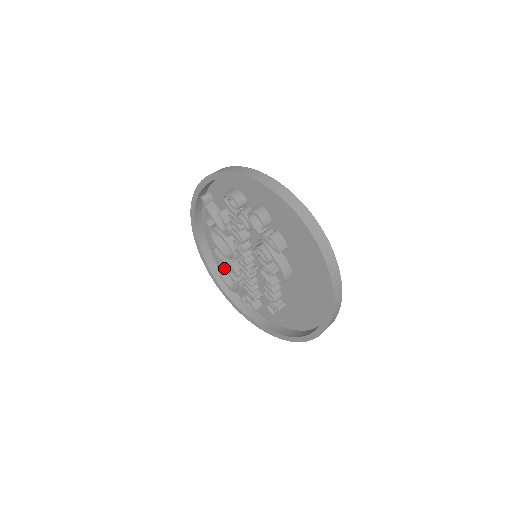
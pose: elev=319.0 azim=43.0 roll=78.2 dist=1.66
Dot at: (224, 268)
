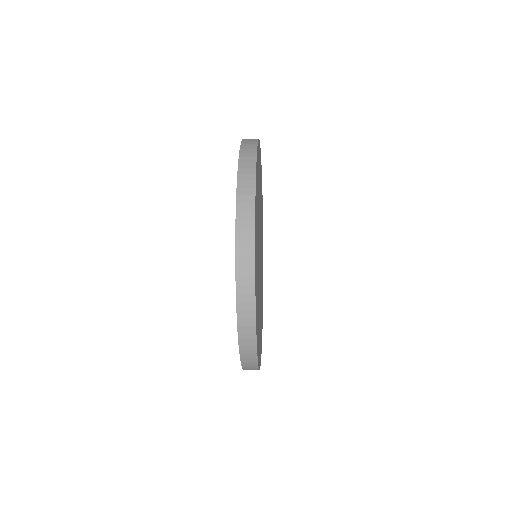
Dot at: occluded
